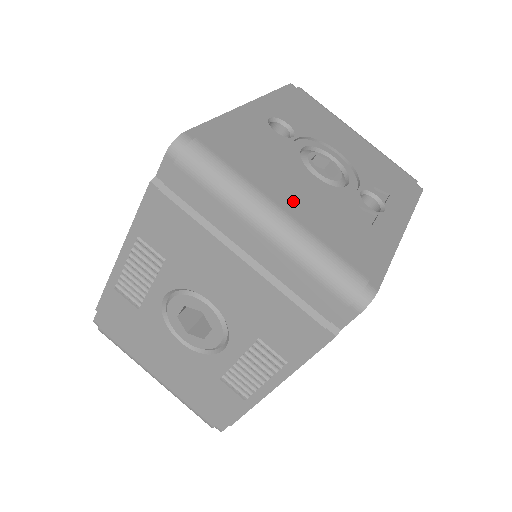
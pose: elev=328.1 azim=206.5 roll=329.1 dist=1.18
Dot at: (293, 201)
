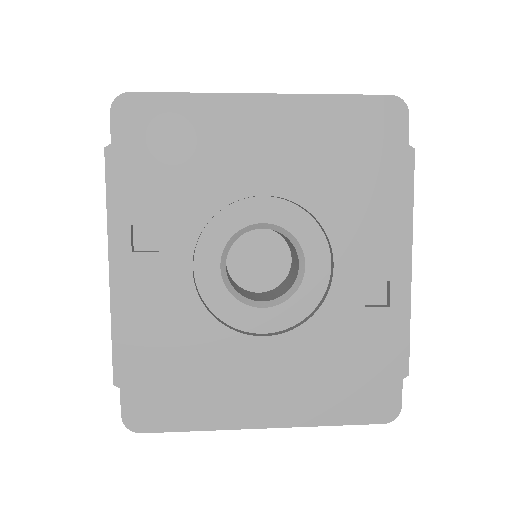
Dot at: occluded
